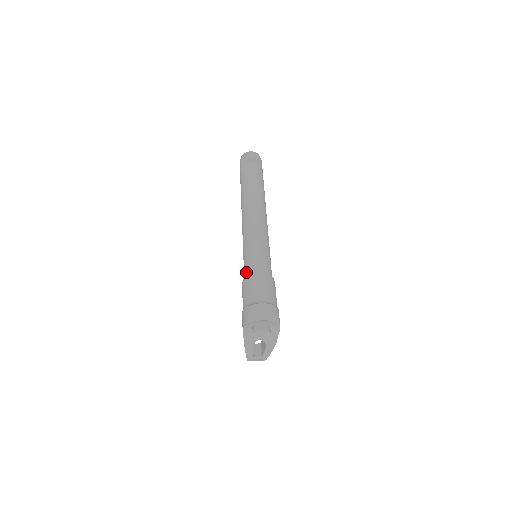
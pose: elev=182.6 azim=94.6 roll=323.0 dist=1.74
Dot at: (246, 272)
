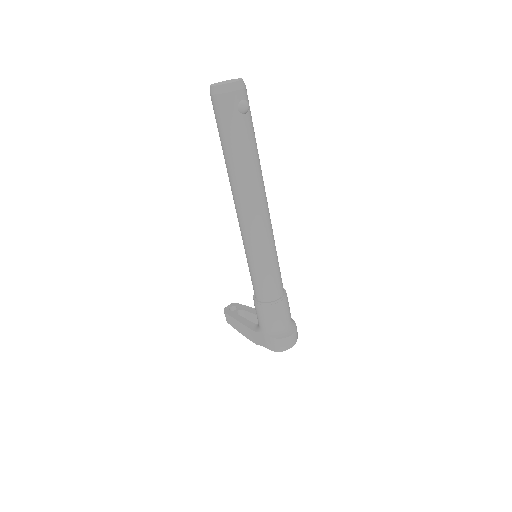
Dot at: (265, 297)
